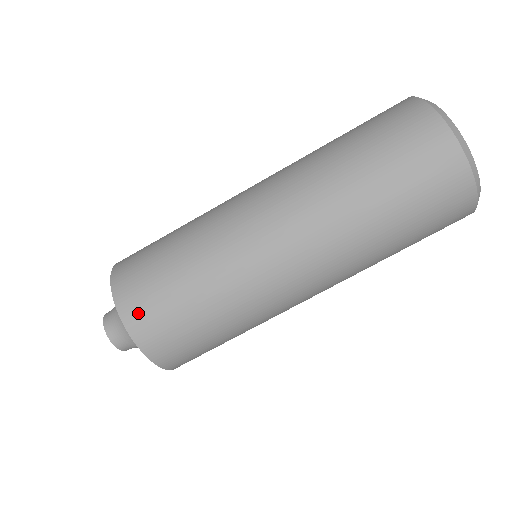
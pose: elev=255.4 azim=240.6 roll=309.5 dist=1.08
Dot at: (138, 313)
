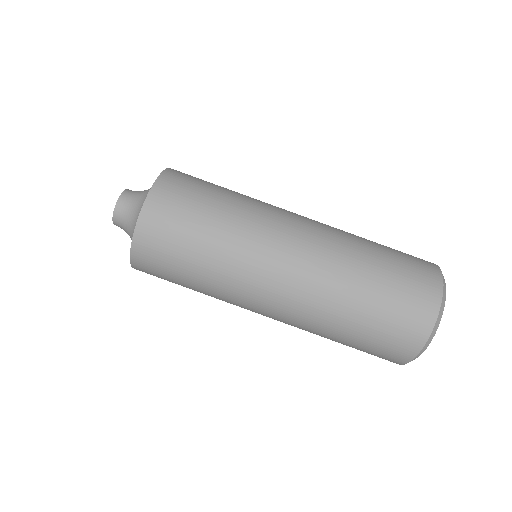
Dot at: (157, 215)
